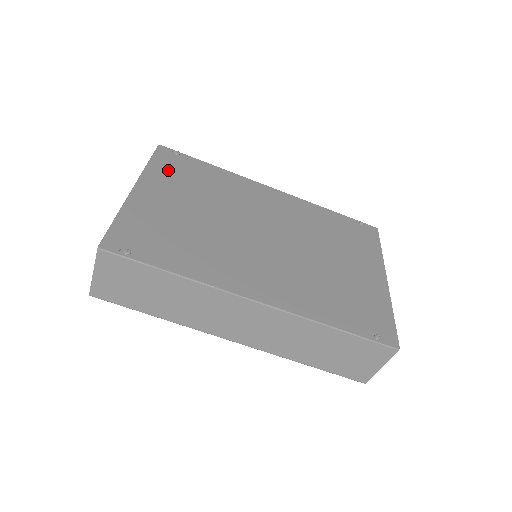
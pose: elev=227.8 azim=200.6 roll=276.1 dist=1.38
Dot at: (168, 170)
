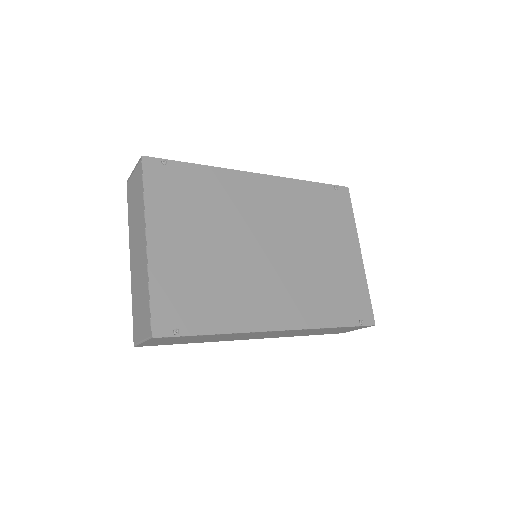
Dot at: (165, 196)
